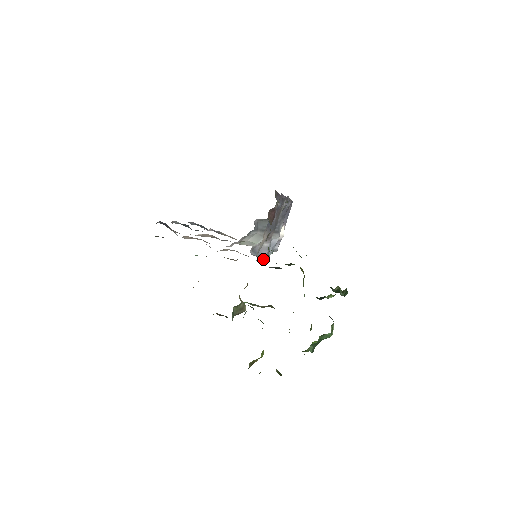
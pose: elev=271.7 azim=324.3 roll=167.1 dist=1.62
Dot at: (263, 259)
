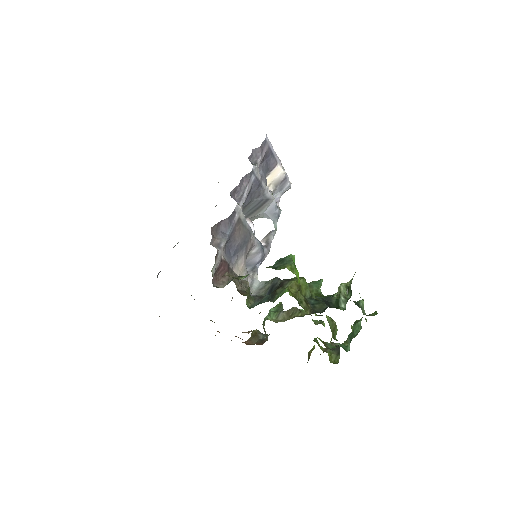
Dot at: (263, 260)
